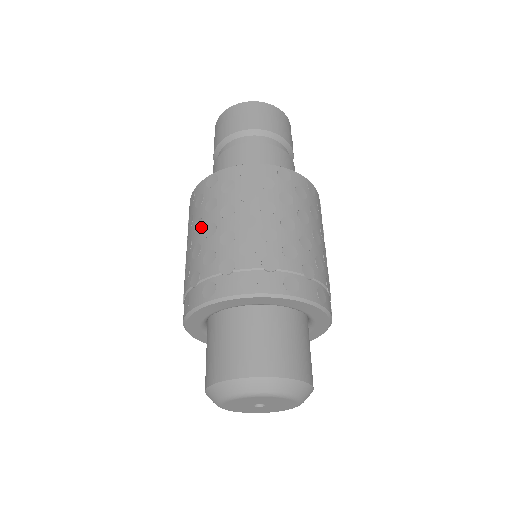
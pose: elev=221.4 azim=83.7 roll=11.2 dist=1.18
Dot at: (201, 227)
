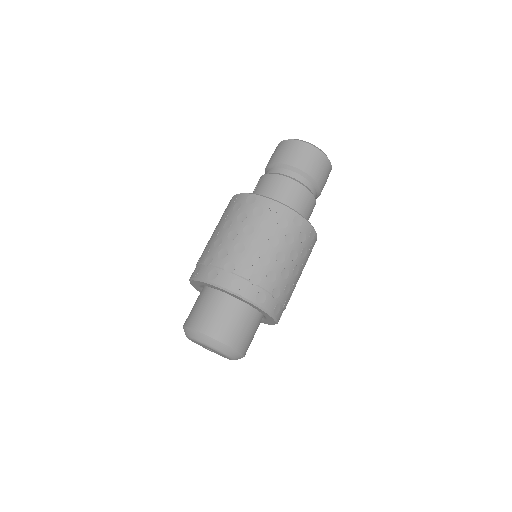
Dot at: (251, 235)
